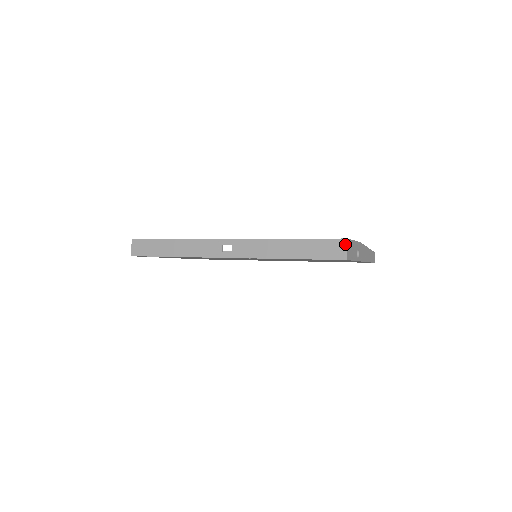
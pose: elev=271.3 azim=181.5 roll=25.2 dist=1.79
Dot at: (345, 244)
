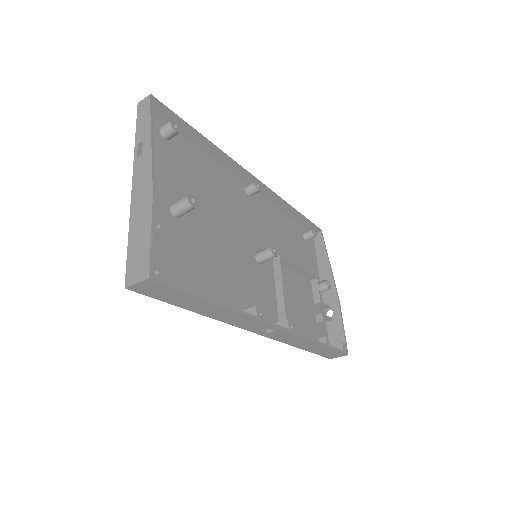
Dot at: occluded
